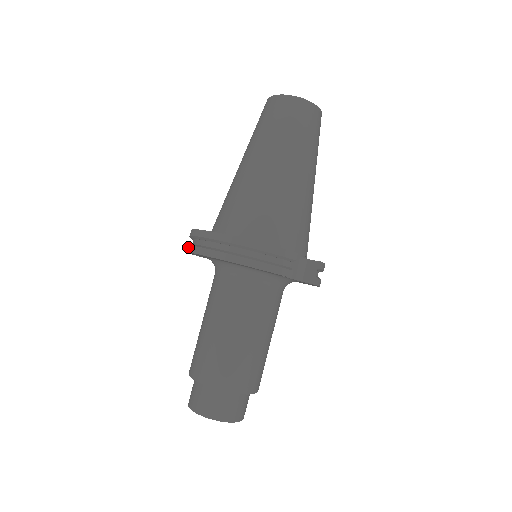
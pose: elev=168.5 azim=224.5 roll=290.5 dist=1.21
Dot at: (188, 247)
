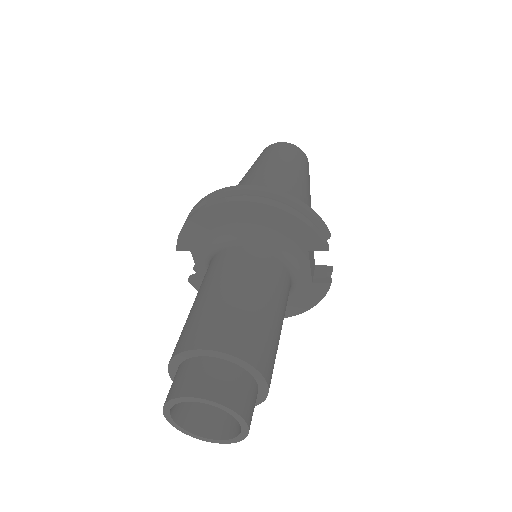
Dot at: (206, 204)
